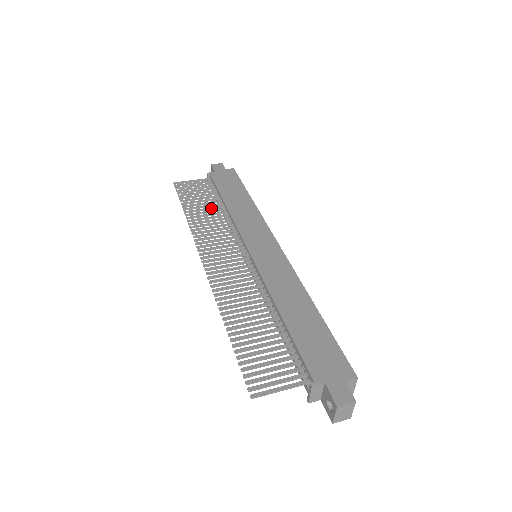
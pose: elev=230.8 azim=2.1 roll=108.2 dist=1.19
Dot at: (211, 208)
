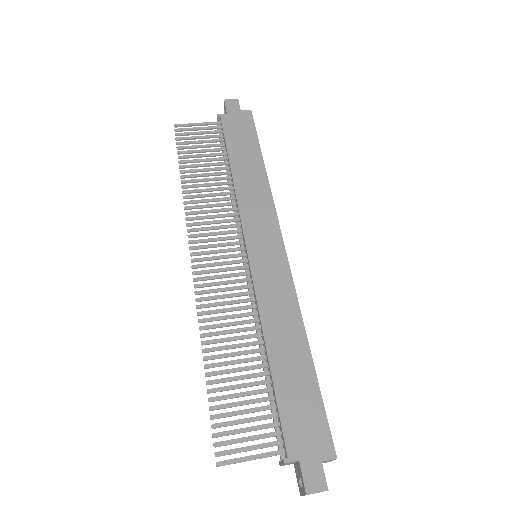
Dot at: (214, 174)
